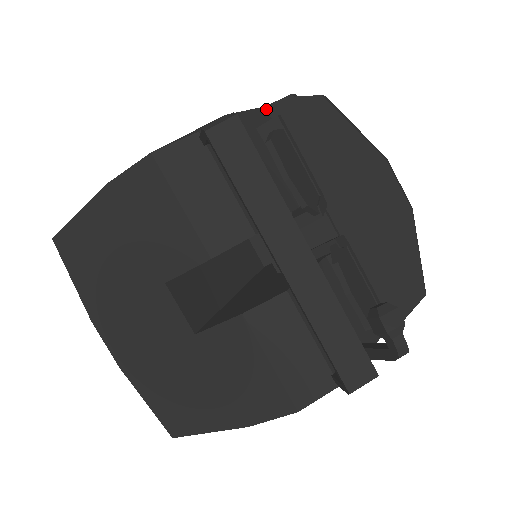
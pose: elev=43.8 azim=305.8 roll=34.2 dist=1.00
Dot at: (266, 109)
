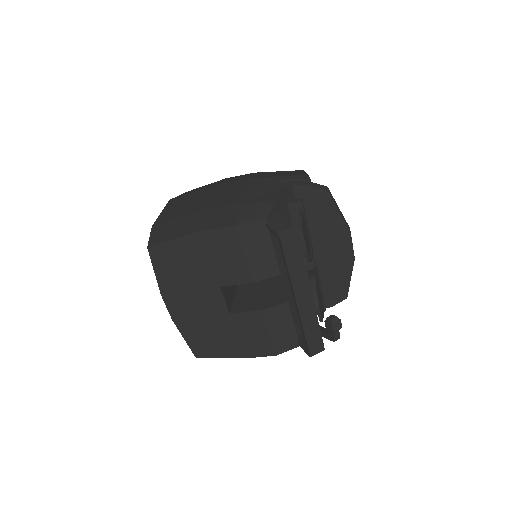
Dot at: (292, 186)
